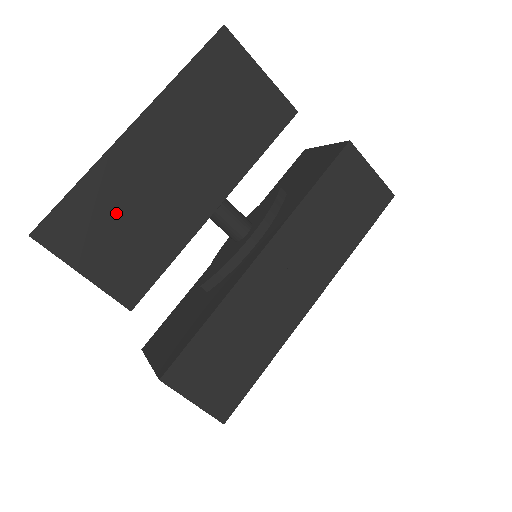
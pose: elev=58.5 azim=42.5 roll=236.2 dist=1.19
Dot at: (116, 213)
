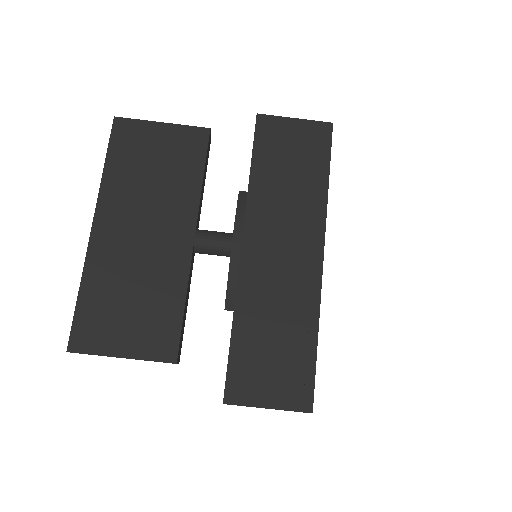
Dot at: (118, 296)
